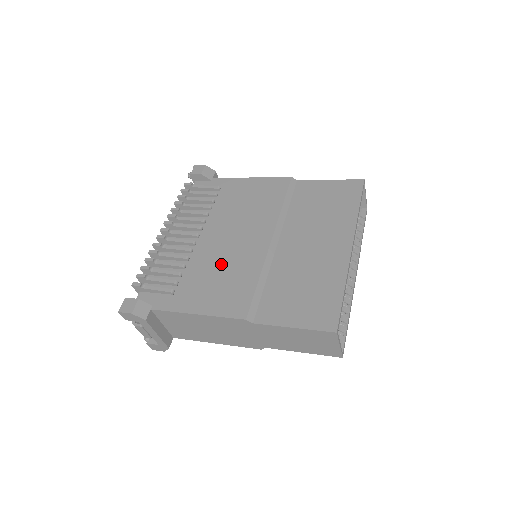
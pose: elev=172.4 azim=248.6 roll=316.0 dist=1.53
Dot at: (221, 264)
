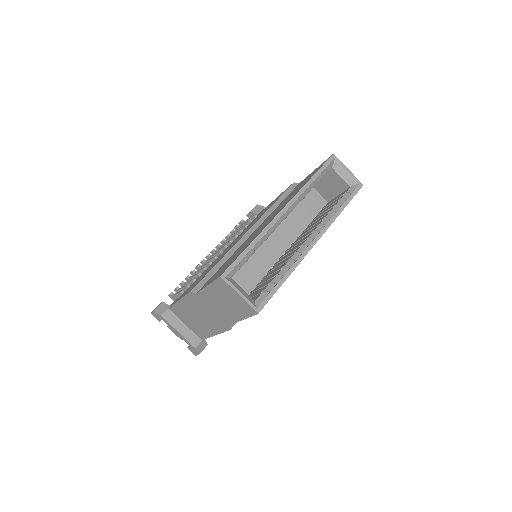
Dot at: occluded
